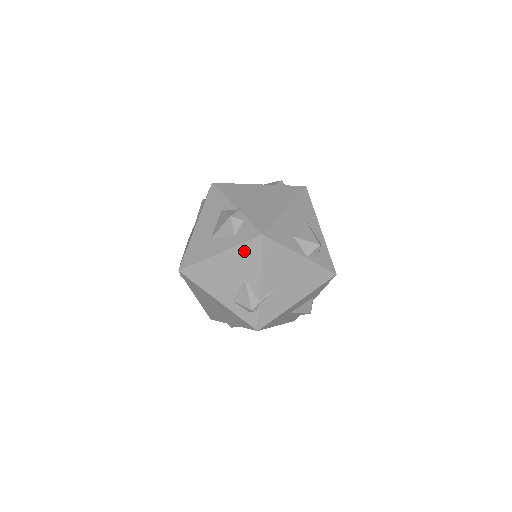
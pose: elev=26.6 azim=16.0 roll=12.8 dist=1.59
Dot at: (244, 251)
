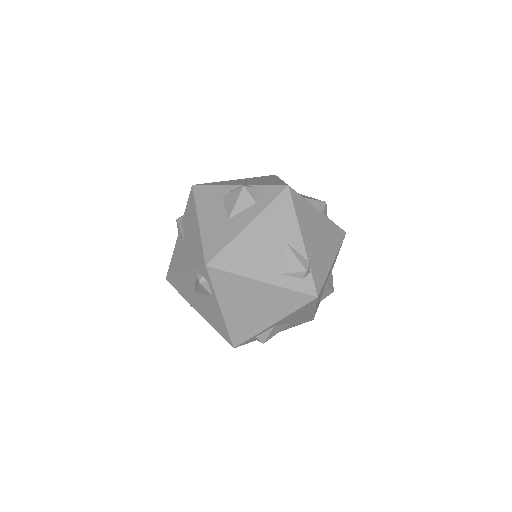
Dot at: (275, 211)
